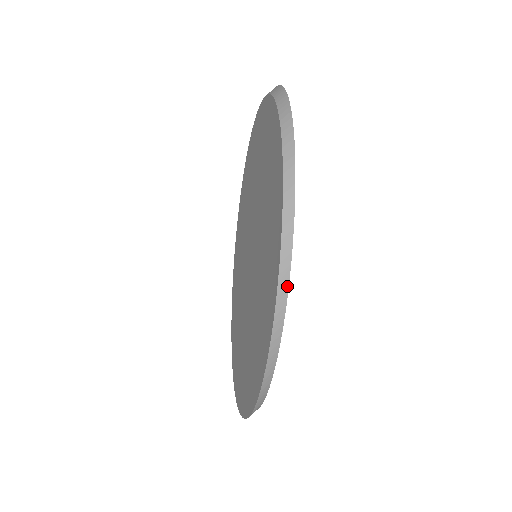
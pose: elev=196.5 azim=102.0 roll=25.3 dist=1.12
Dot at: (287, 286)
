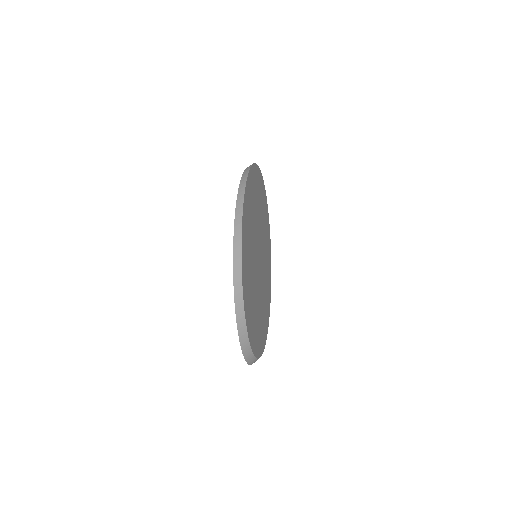
Dot at: (243, 194)
